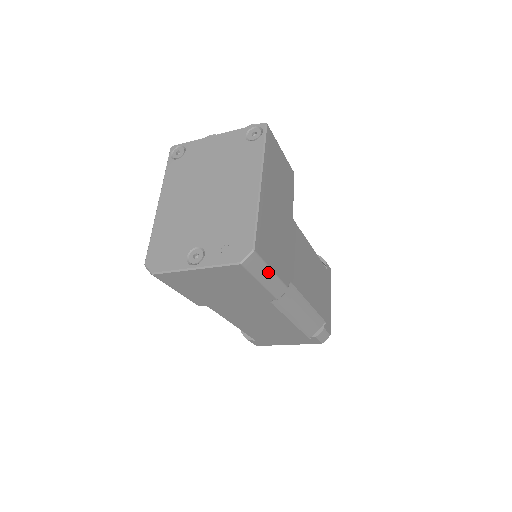
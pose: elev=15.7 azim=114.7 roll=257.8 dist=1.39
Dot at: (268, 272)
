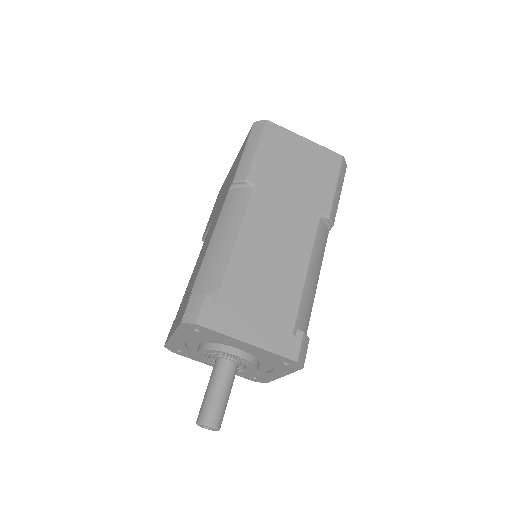
Dot at: (340, 189)
